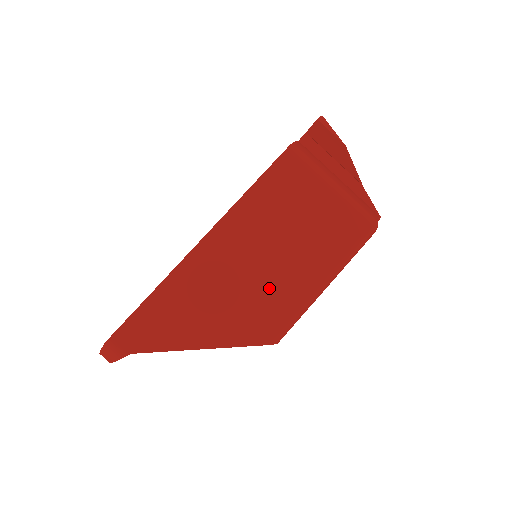
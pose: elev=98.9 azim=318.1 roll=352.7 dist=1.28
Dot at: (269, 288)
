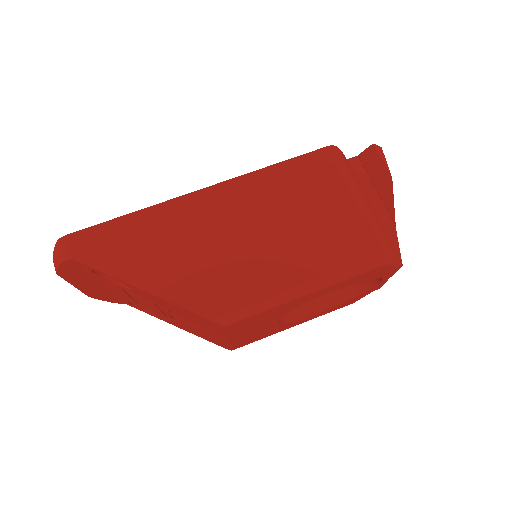
Dot at: (242, 263)
